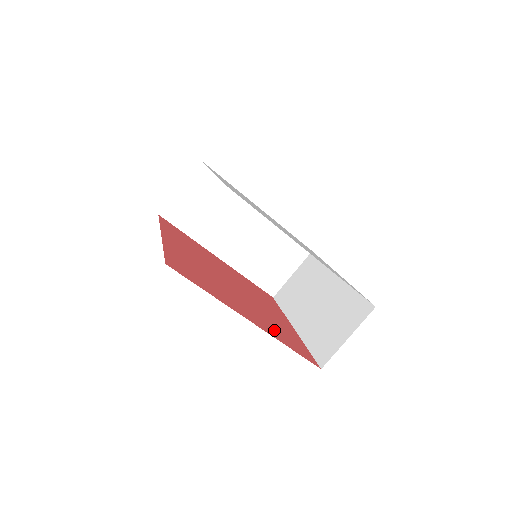
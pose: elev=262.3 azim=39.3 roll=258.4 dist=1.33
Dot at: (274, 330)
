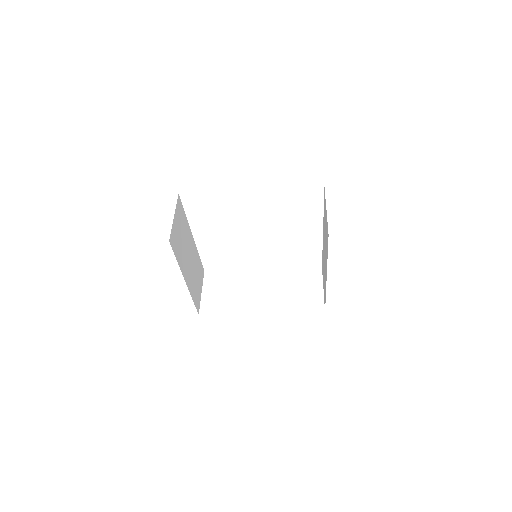
Dot at: occluded
